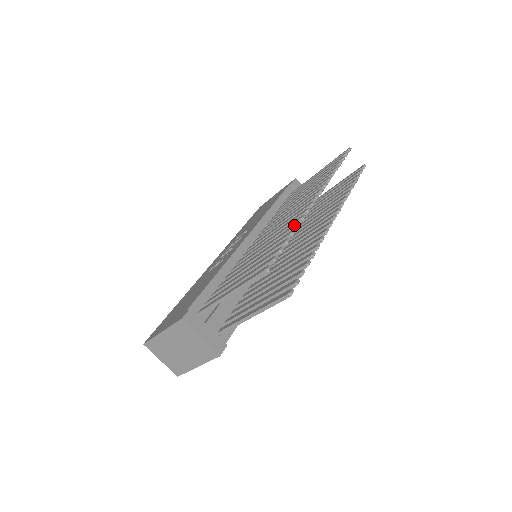
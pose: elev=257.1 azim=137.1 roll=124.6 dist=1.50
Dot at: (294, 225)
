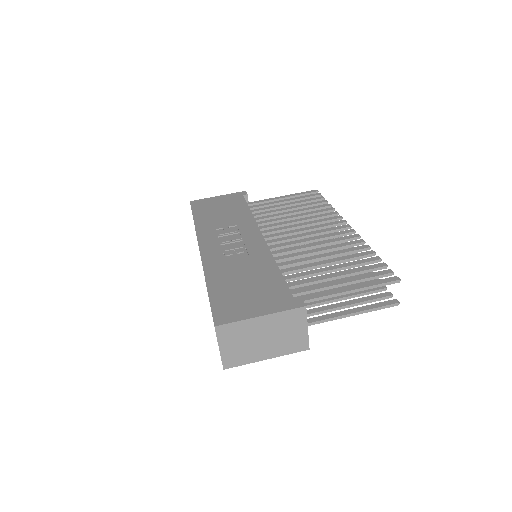
Dot at: (365, 246)
